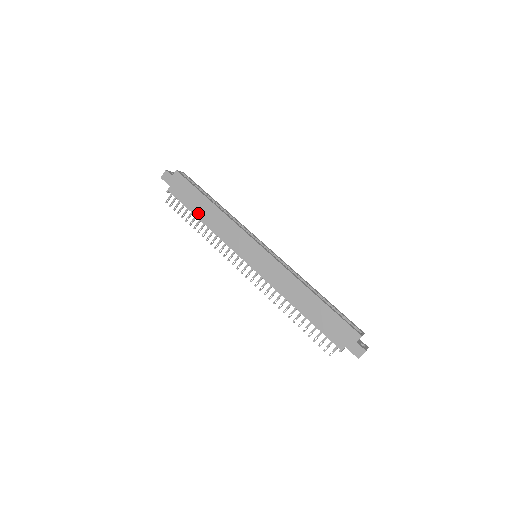
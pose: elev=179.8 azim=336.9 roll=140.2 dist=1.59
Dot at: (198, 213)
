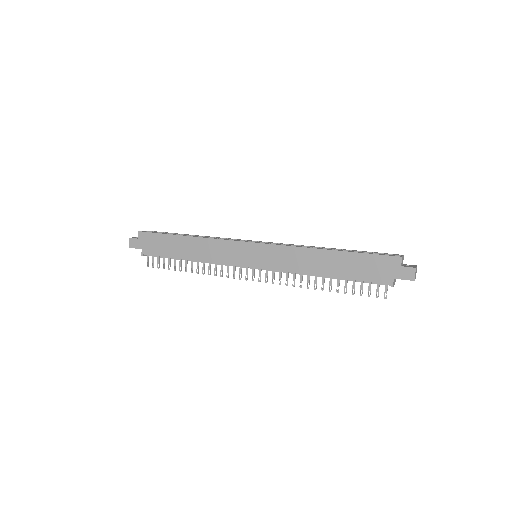
Dot at: (180, 255)
